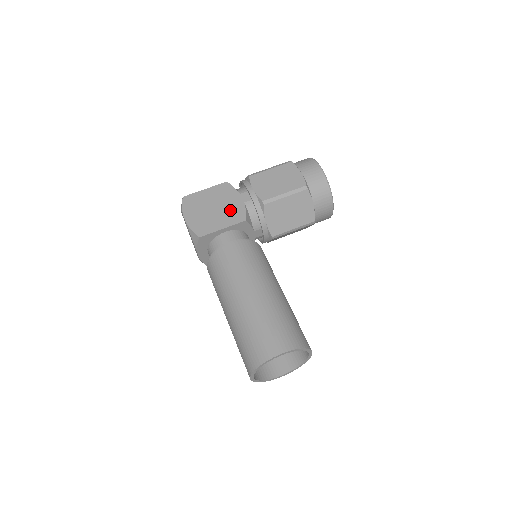
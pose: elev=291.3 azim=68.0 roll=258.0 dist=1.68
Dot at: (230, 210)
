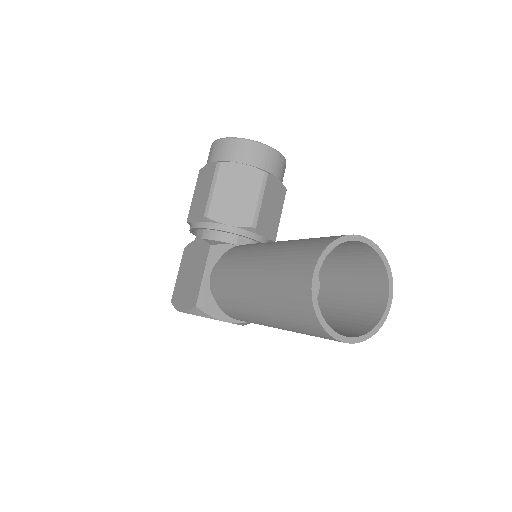
Dot at: (198, 258)
